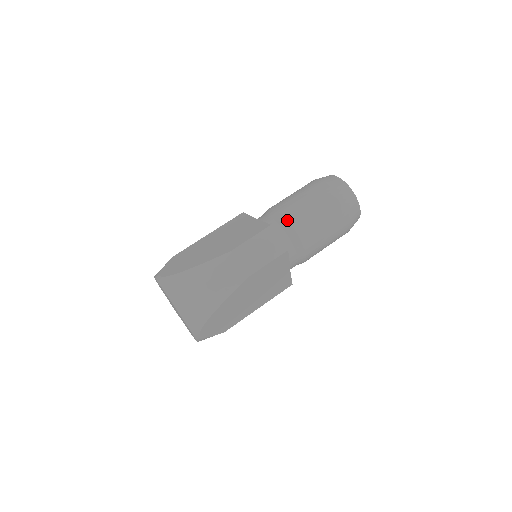
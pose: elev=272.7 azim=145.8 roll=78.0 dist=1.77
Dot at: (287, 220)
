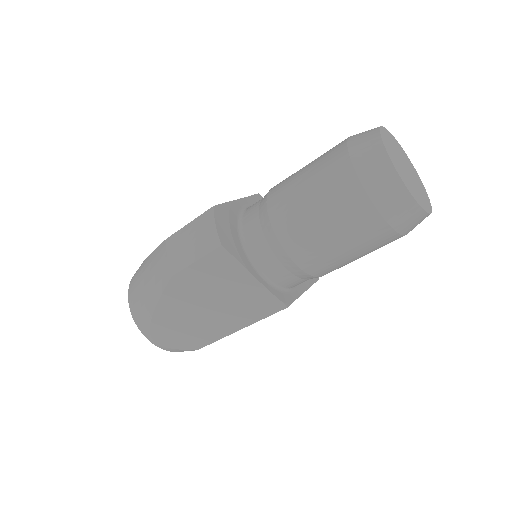
Dot at: (266, 202)
